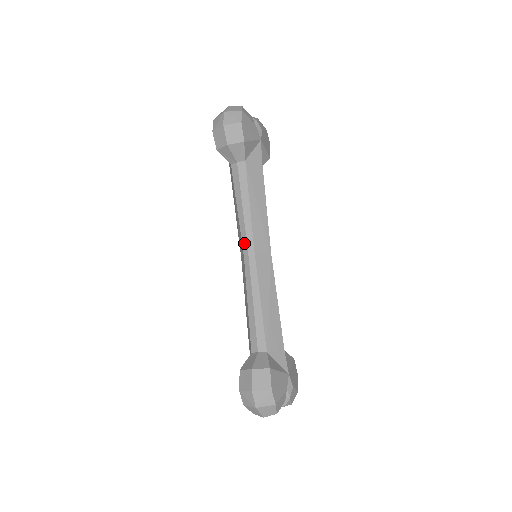
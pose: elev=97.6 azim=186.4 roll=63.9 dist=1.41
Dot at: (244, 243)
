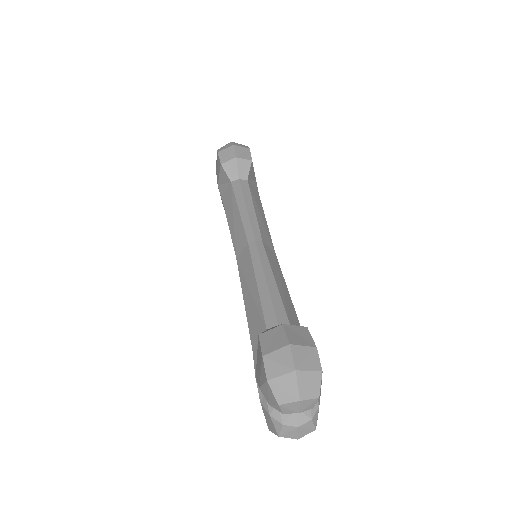
Dot at: (249, 233)
